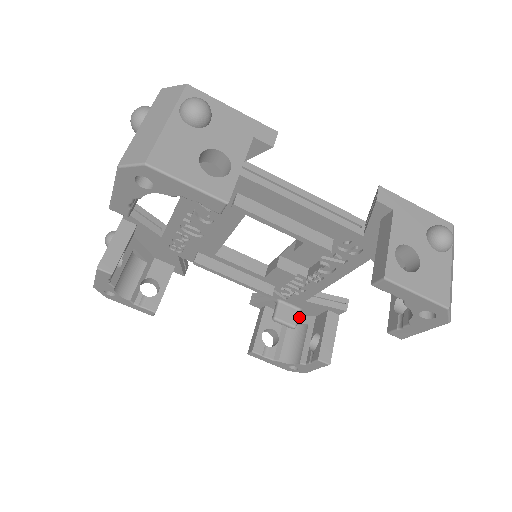
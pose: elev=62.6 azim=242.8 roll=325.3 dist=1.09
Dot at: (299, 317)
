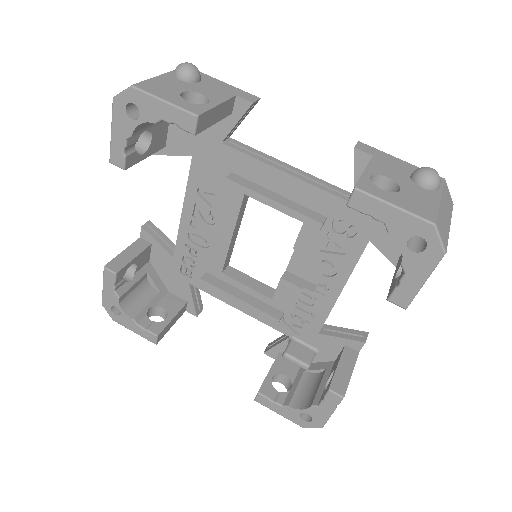
Dot at: (316, 364)
